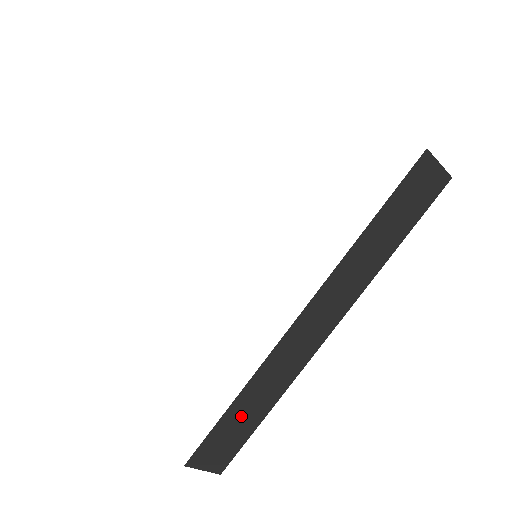
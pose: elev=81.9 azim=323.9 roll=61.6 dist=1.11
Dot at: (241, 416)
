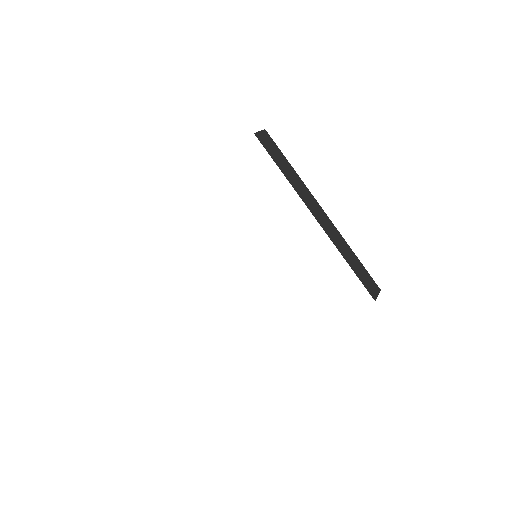
Dot at: occluded
